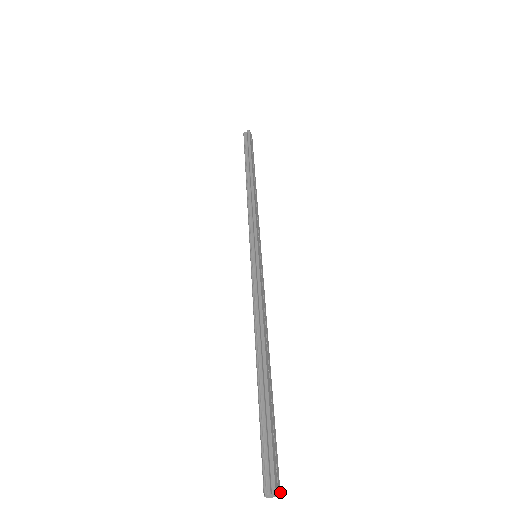
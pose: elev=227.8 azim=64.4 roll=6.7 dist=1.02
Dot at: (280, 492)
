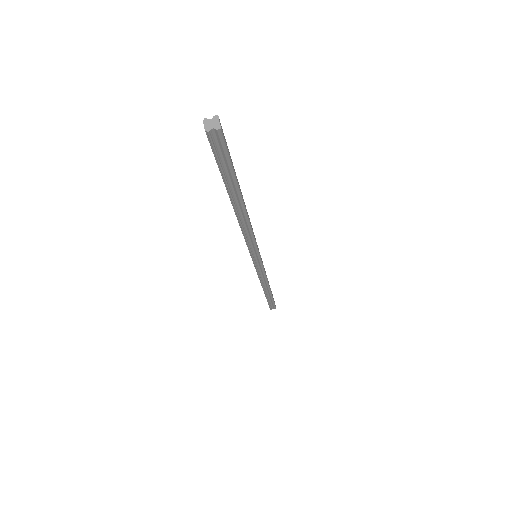
Dot at: (222, 130)
